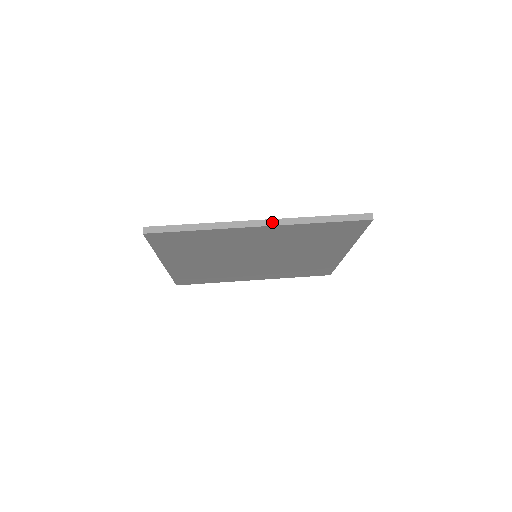
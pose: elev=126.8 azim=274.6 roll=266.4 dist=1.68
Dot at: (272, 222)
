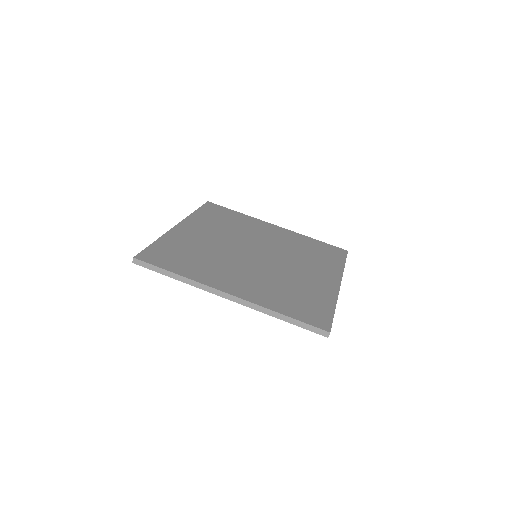
Dot at: (239, 300)
